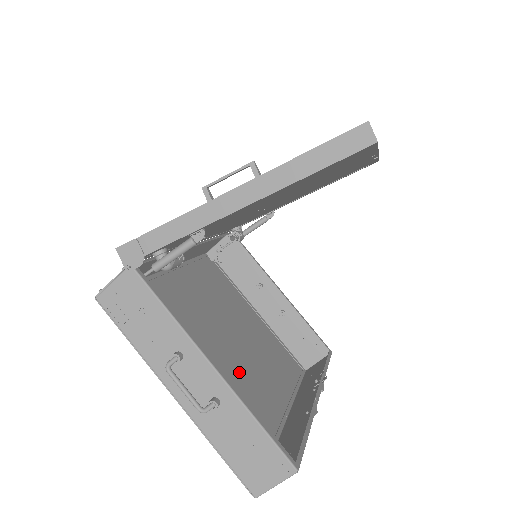
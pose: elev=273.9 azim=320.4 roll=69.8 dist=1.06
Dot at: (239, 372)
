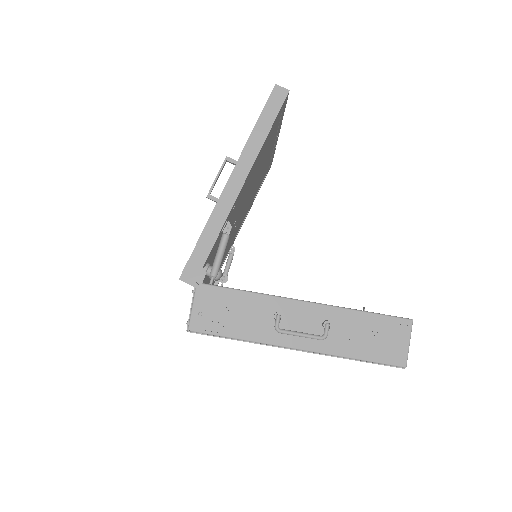
Dot at: occluded
